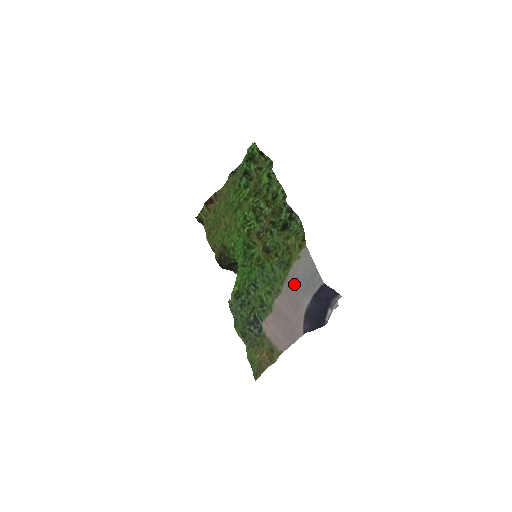
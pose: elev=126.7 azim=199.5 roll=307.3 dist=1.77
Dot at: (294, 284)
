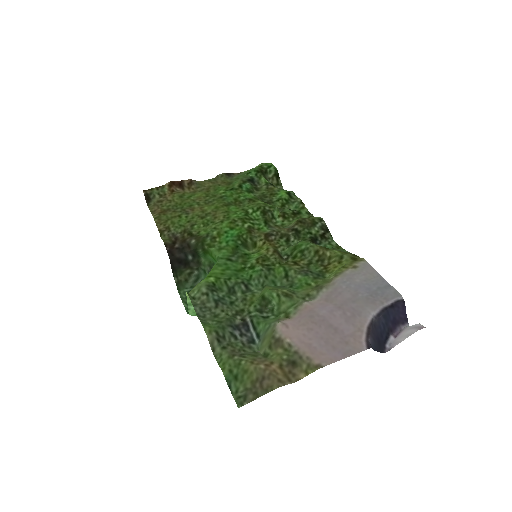
Dot at: (347, 291)
